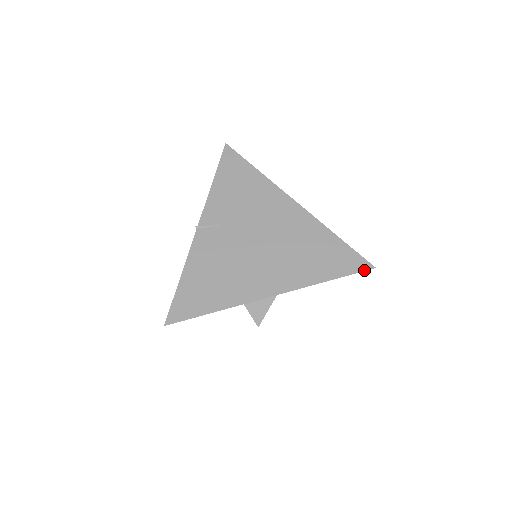
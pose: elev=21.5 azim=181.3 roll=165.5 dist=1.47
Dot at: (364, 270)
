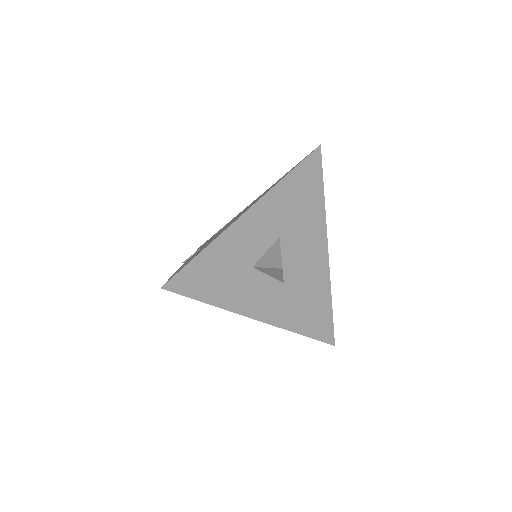
Dot at: (312, 151)
